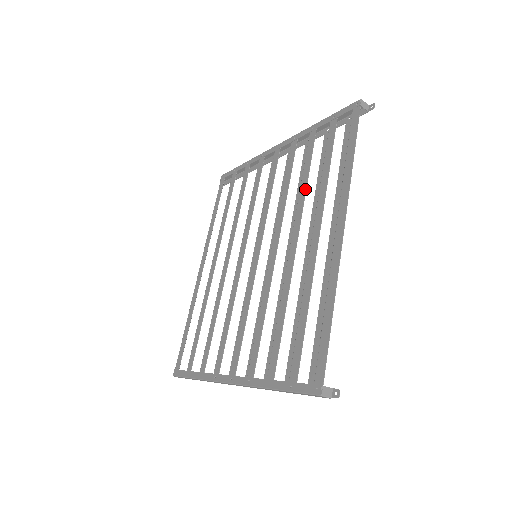
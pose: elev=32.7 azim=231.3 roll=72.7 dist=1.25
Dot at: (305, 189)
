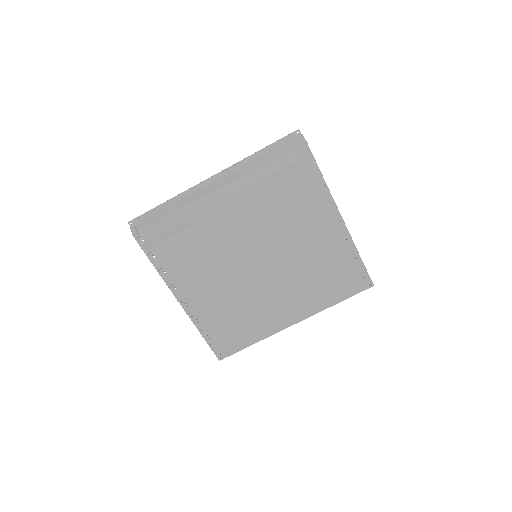
Dot at: occluded
